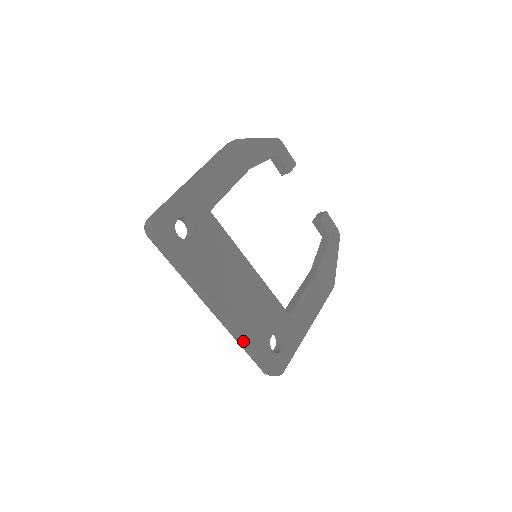
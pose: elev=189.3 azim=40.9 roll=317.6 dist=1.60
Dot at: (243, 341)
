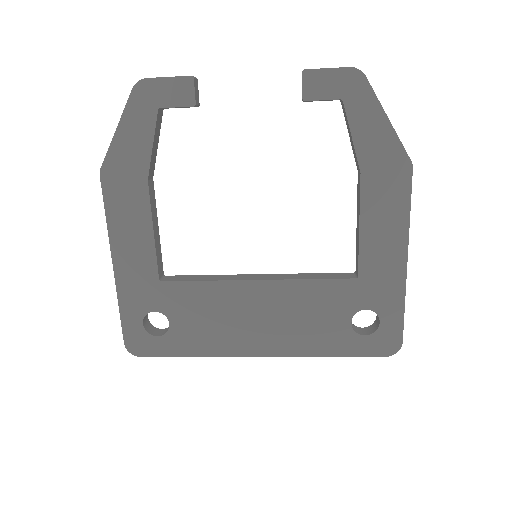
Dot at: (318, 356)
